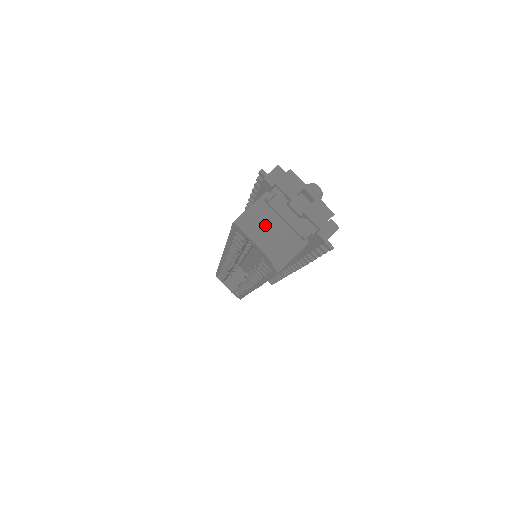
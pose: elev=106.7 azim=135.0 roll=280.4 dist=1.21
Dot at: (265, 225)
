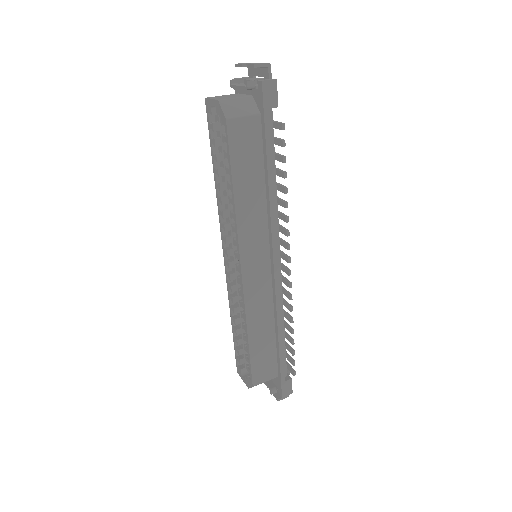
Dot at: (226, 97)
